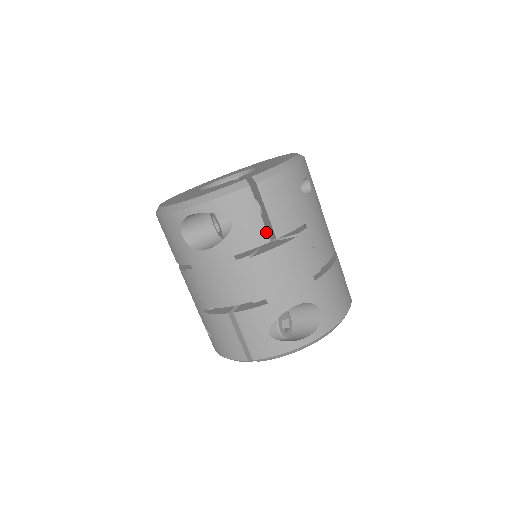
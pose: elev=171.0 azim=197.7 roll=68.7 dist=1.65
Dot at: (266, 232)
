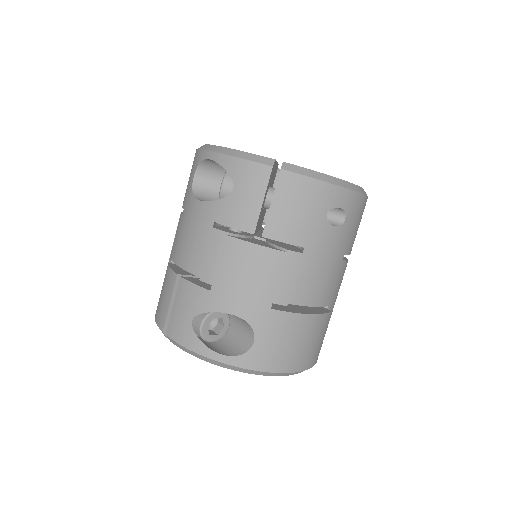
Dot at: (256, 222)
